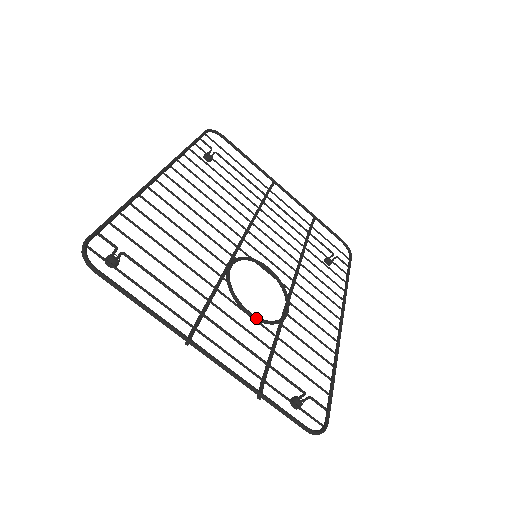
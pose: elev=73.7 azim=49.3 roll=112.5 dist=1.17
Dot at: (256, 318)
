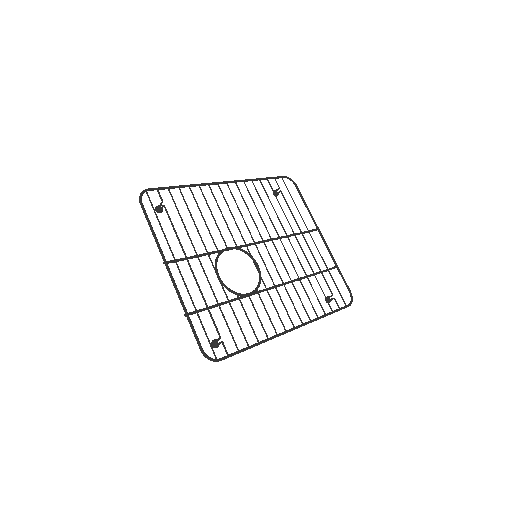
Dot at: (221, 281)
